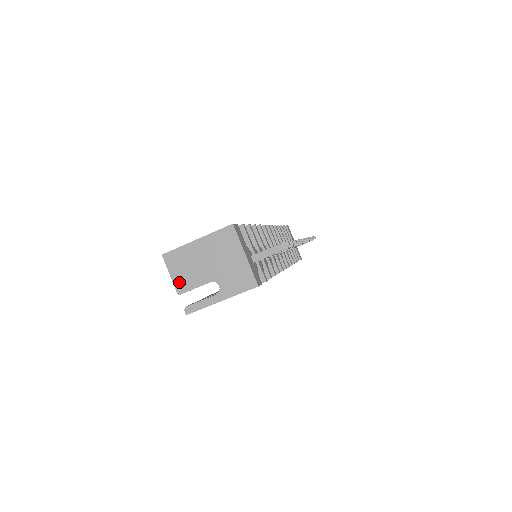
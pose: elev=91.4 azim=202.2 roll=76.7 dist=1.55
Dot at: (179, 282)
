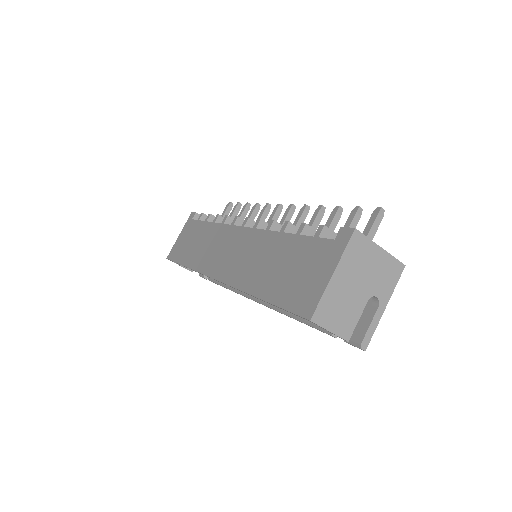
Dot at: (342, 329)
